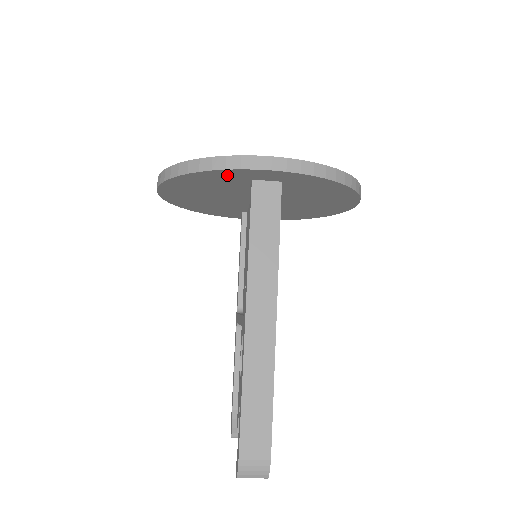
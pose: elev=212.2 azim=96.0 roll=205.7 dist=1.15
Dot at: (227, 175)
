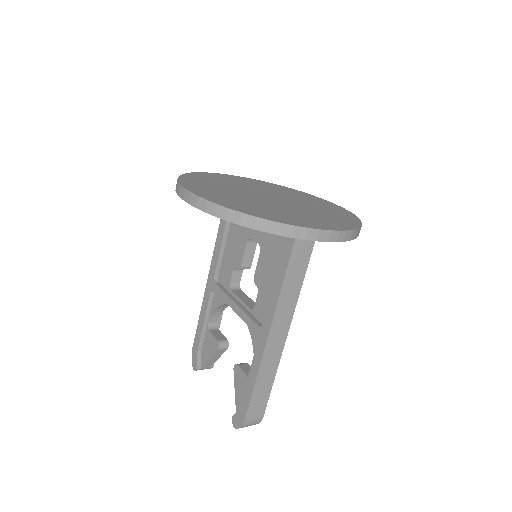
Dot at: occluded
